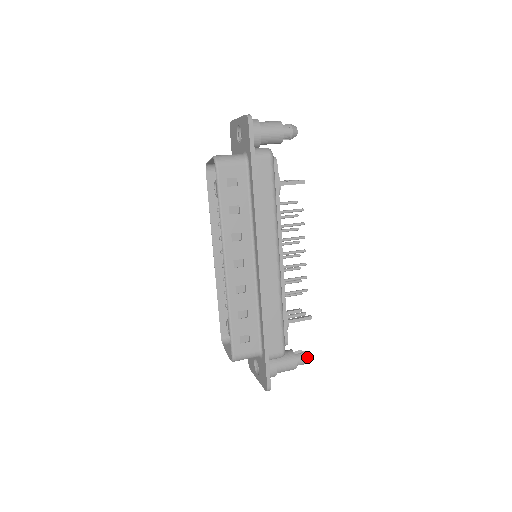
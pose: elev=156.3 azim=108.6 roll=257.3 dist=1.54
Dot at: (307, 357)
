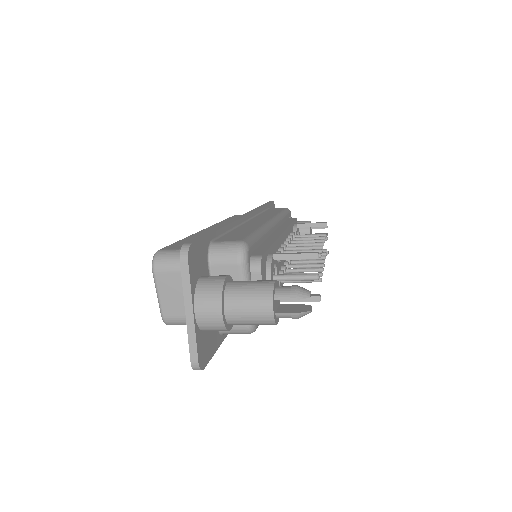
Dot at: (306, 290)
